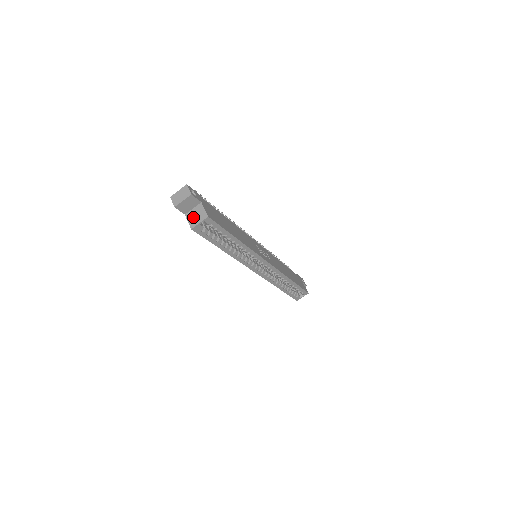
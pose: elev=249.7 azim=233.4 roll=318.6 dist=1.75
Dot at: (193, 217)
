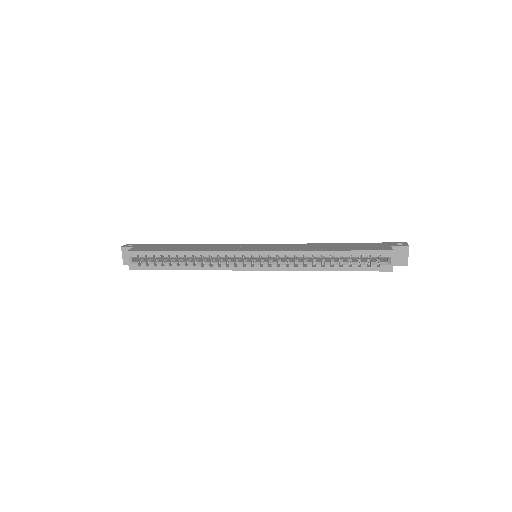
Dot at: occluded
